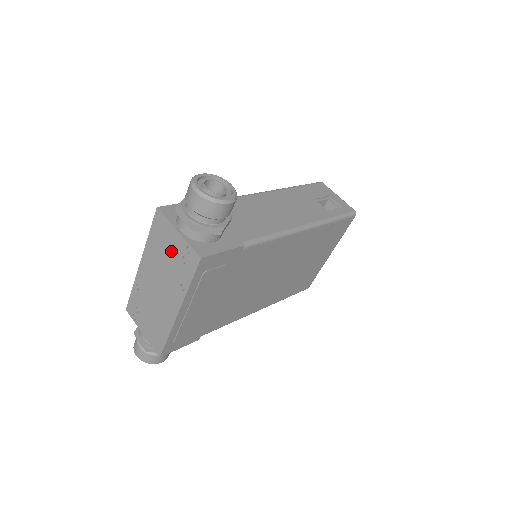
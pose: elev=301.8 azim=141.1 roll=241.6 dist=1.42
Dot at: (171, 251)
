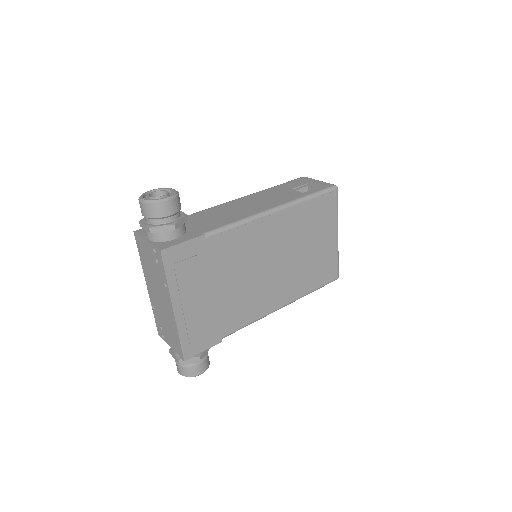
Dot at: (150, 260)
